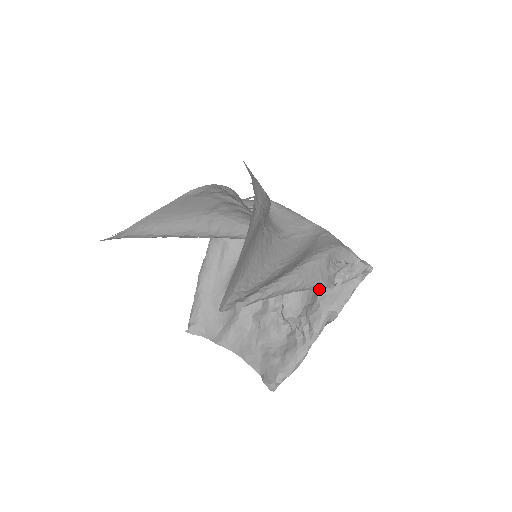
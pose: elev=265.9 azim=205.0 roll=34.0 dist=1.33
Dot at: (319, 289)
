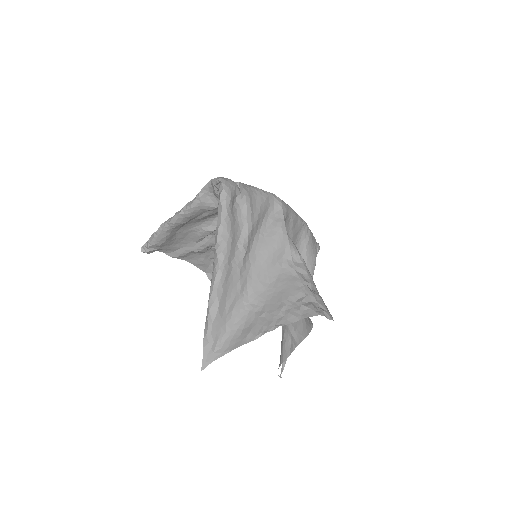
Dot at: occluded
